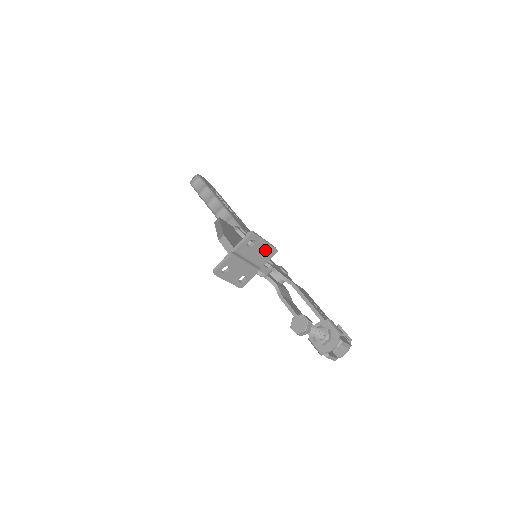
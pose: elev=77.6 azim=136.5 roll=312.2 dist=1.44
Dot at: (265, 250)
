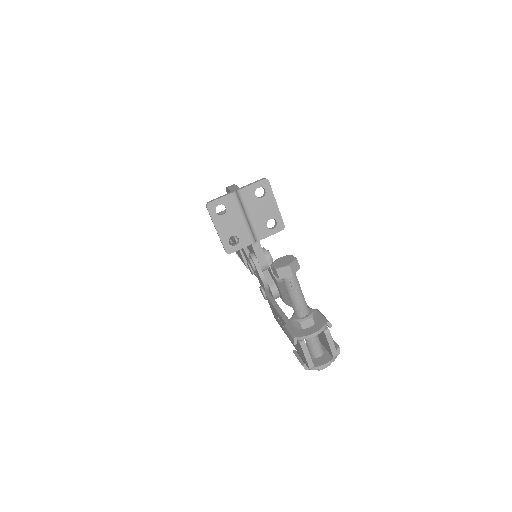
Dot at: (272, 216)
